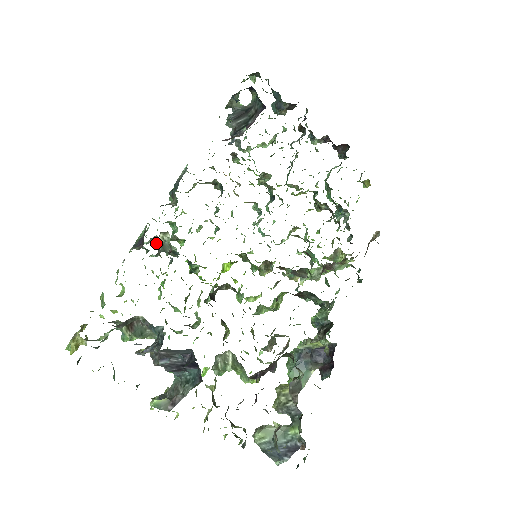
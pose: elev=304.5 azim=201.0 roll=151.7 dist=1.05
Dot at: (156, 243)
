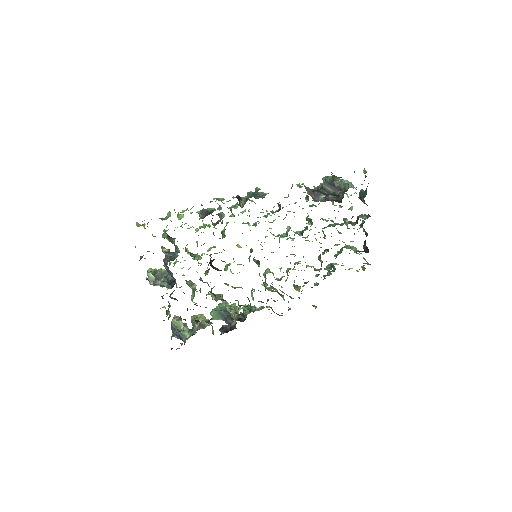
Dot at: (219, 207)
